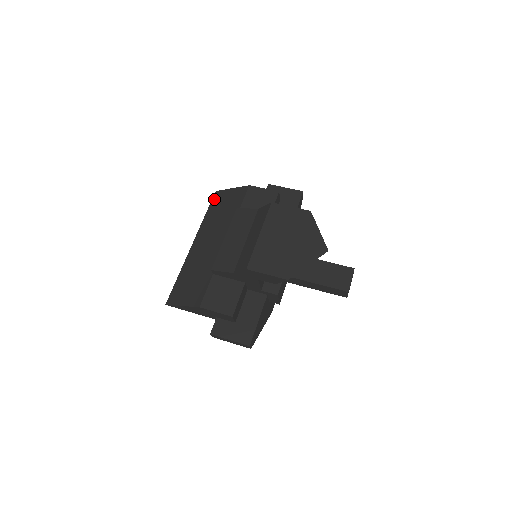
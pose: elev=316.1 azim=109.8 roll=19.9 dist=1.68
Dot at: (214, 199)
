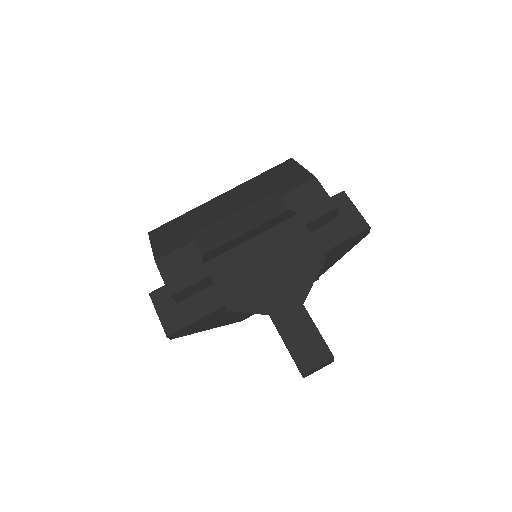
Dot at: (281, 165)
